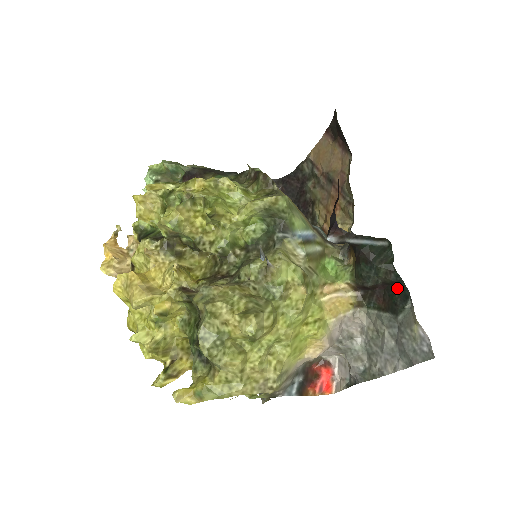
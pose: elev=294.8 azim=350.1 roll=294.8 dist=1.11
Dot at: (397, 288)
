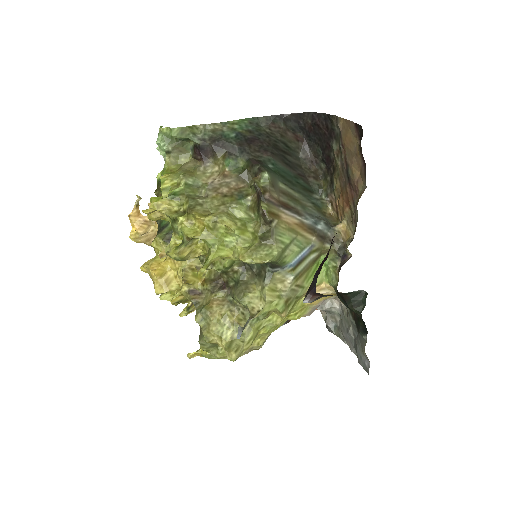
Dot at: (362, 321)
